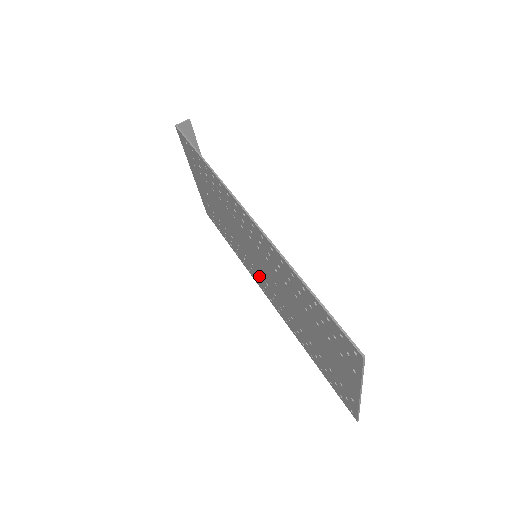
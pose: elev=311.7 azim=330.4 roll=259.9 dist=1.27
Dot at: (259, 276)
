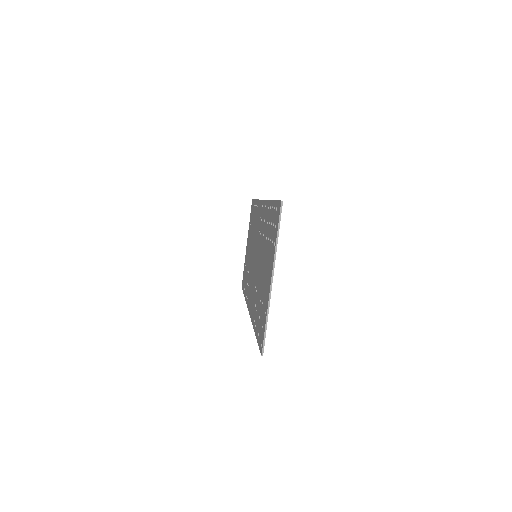
Dot at: (251, 285)
